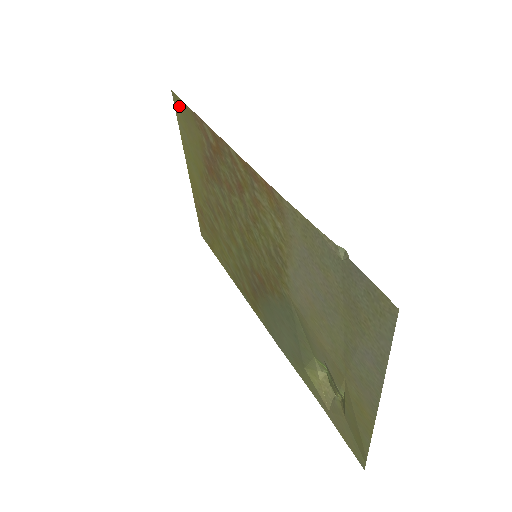
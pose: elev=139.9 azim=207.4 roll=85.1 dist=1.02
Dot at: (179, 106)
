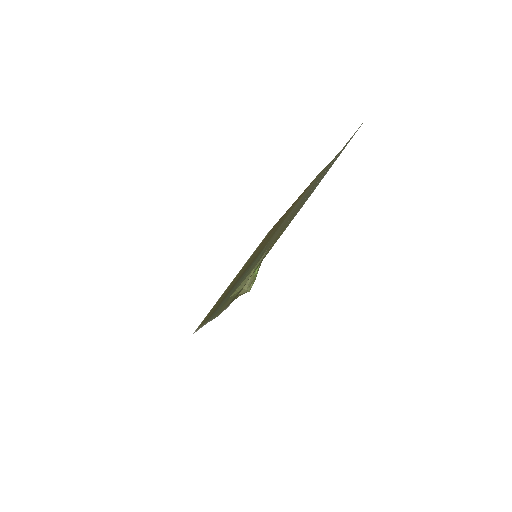
Dot at: occluded
